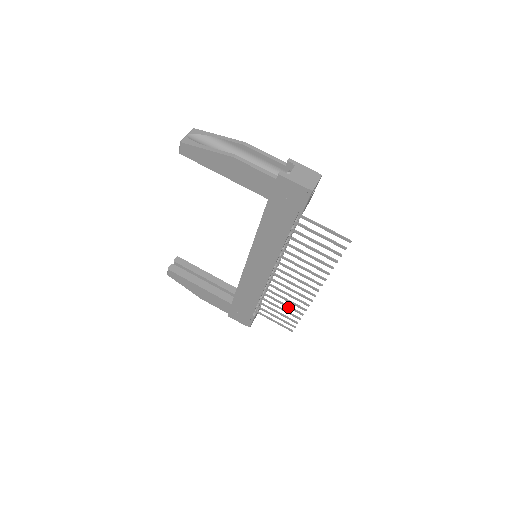
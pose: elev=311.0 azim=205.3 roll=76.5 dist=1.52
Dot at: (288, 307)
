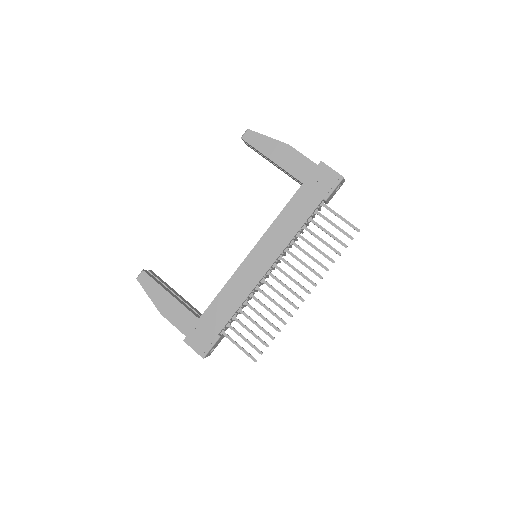
Dot at: (266, 321)
